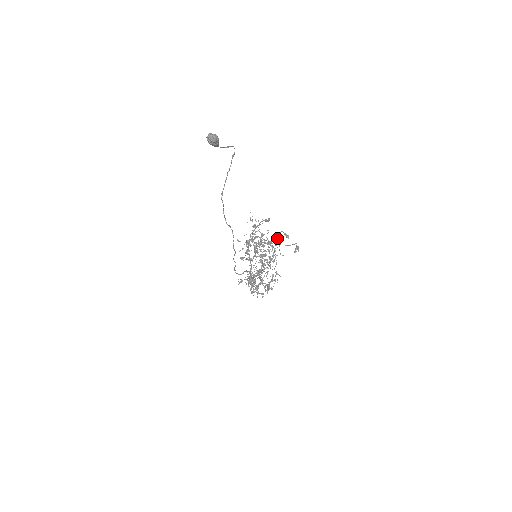
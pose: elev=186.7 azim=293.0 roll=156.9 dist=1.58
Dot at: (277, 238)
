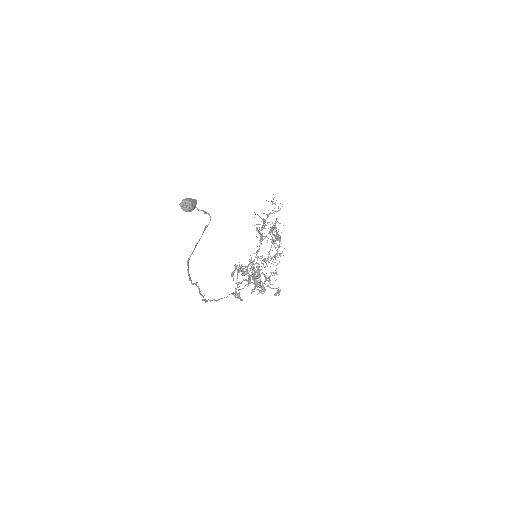
Dot at: (257, 282)
